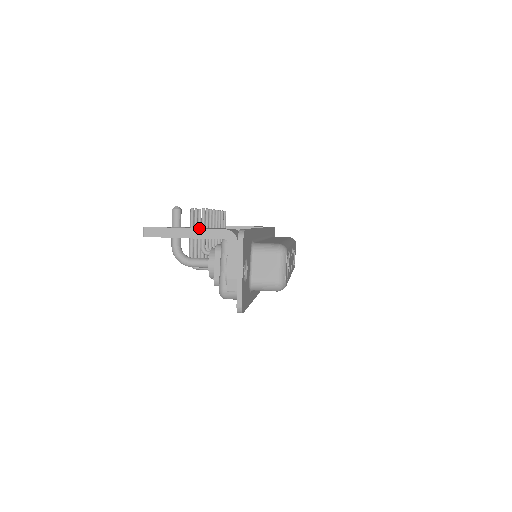
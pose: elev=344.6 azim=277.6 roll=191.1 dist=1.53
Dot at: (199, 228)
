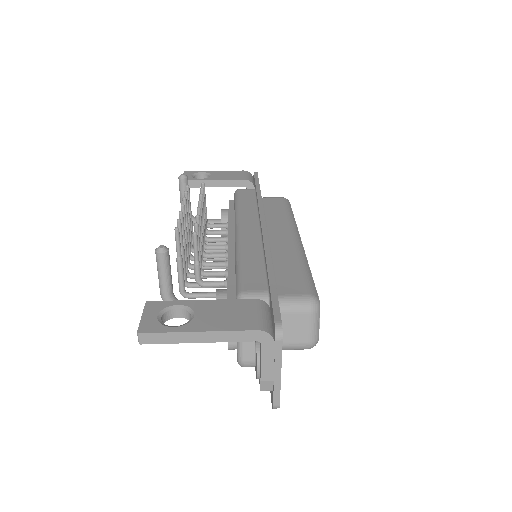
Dot at: (220, 331)
